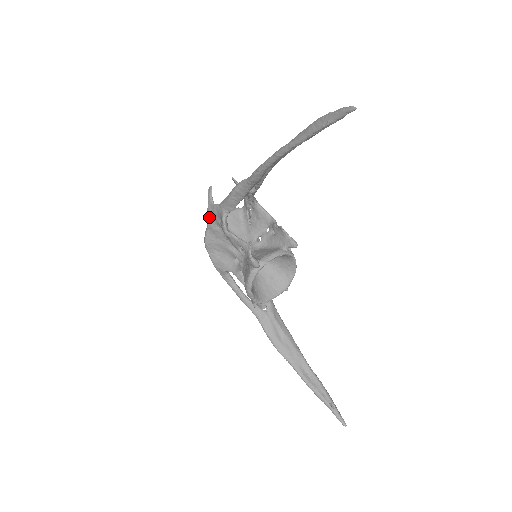
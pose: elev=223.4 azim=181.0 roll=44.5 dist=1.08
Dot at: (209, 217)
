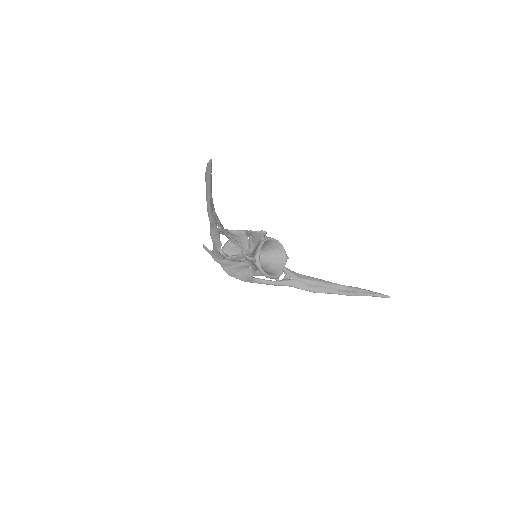
Dot at: (216, 260)
